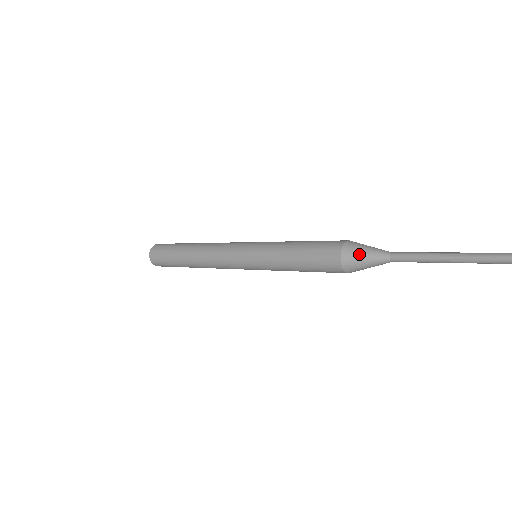
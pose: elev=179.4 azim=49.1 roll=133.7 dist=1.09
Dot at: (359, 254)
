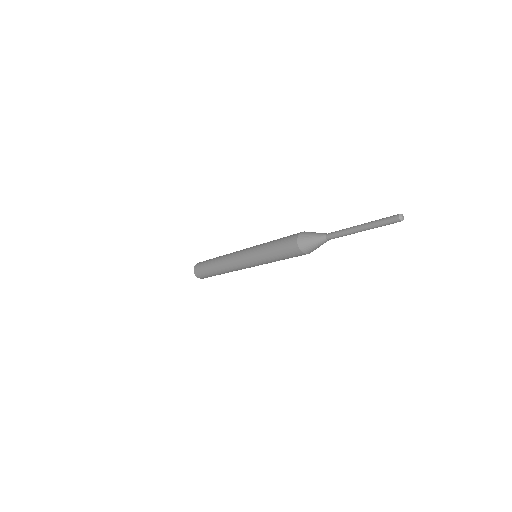
Dot at: (309, 244)
